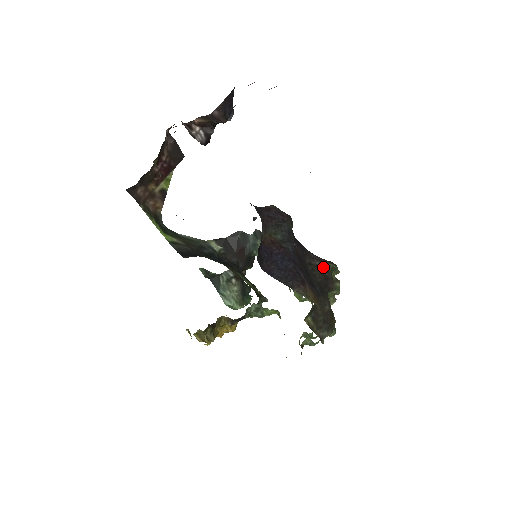
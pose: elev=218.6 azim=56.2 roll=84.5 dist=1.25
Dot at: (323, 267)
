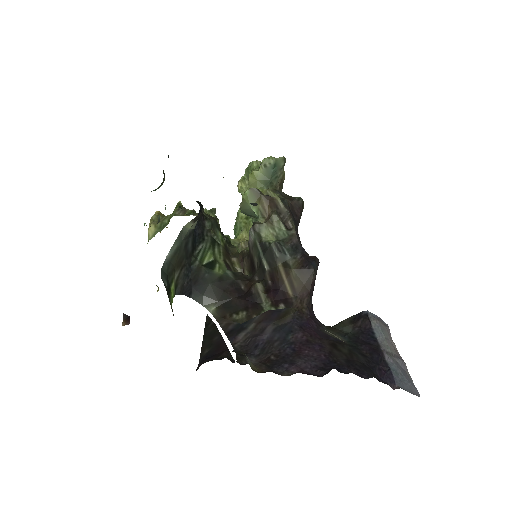
Dot at: (299, 222)
